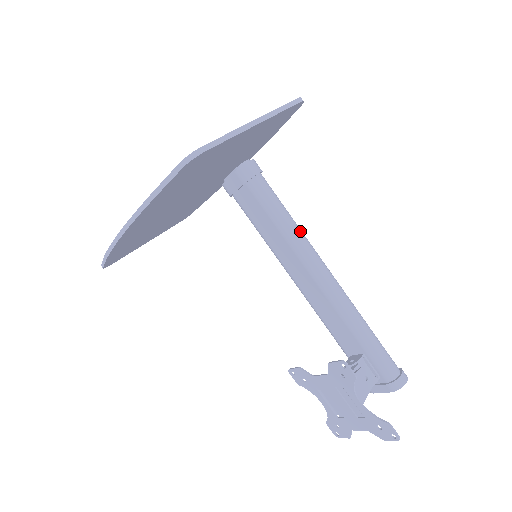
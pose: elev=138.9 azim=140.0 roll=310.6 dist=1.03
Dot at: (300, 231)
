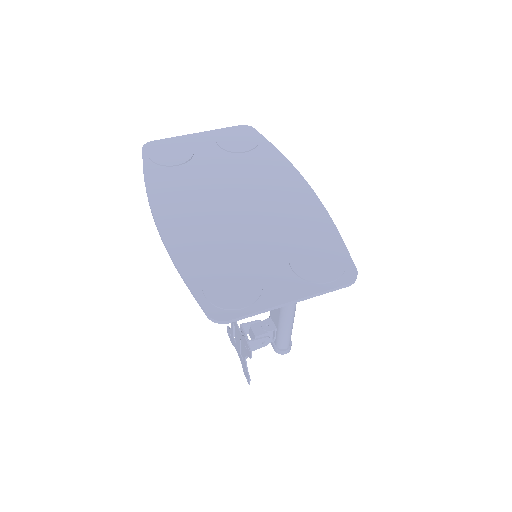
Dot at: occluded
